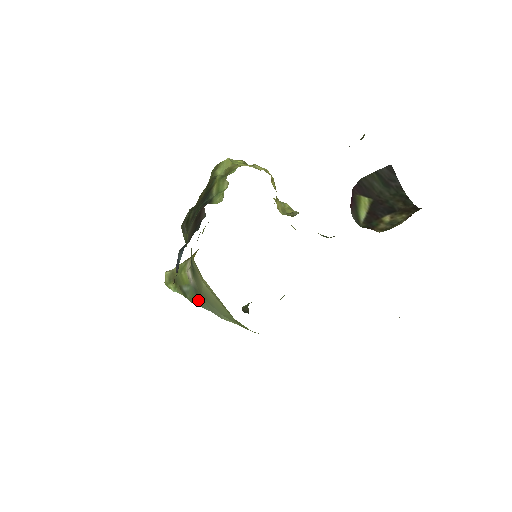
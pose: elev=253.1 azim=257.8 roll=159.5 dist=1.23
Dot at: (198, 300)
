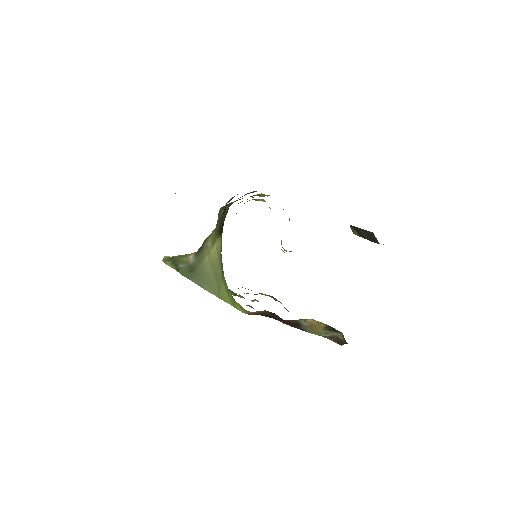
Dot at: (190, 273)
